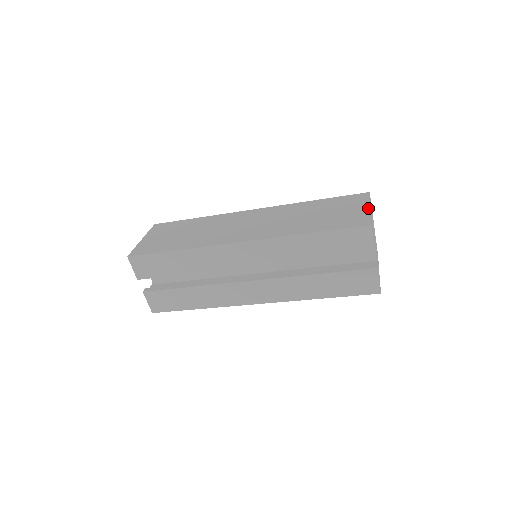
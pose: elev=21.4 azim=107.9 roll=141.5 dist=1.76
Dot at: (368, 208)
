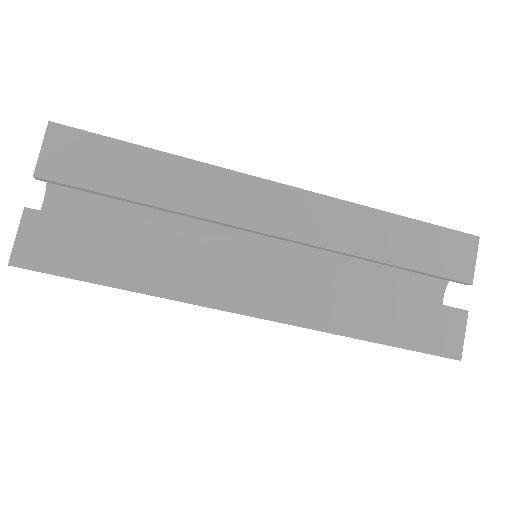
Dot at: occluded
